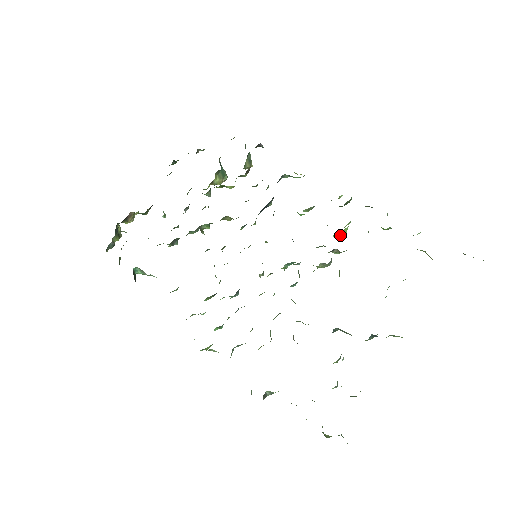
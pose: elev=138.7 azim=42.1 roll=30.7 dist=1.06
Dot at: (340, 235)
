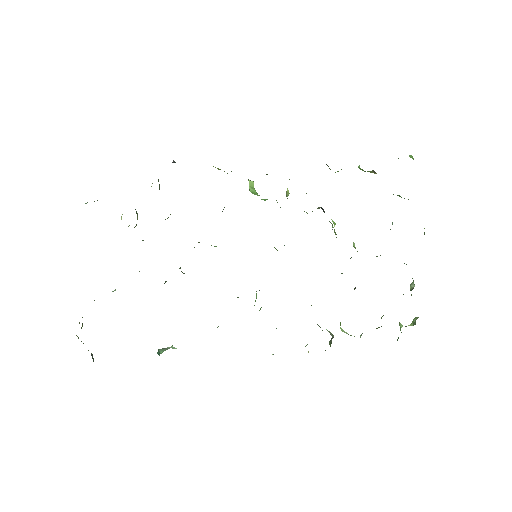
Dot at: occluded
